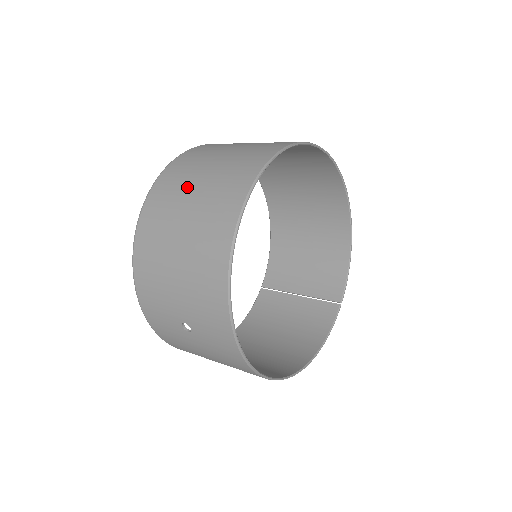
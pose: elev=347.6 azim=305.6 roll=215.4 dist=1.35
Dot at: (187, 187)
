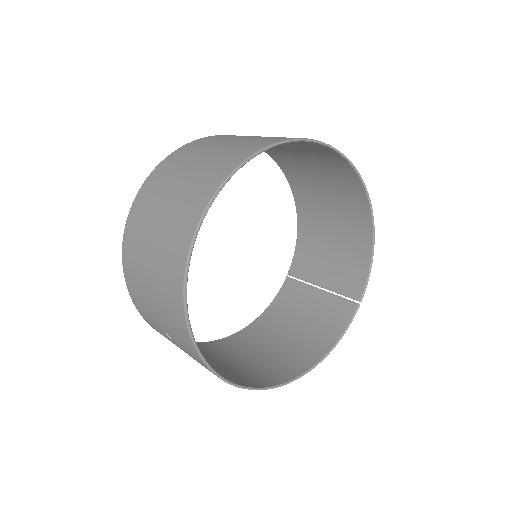
Dot at: (161, 197)
